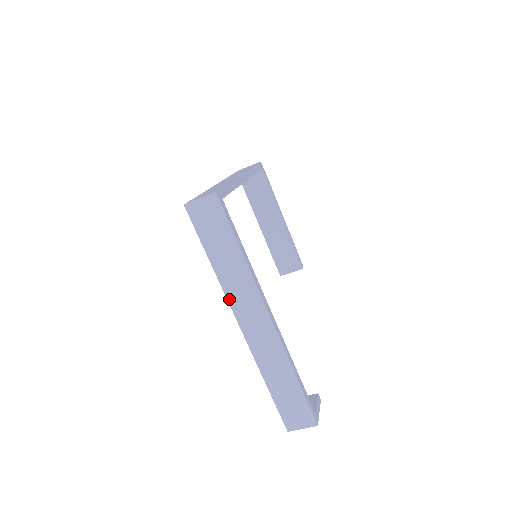
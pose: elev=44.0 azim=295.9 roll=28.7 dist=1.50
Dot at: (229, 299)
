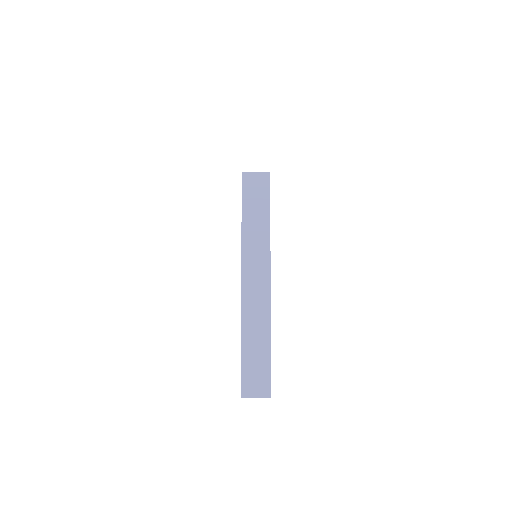
Dot at: (243, 255)
